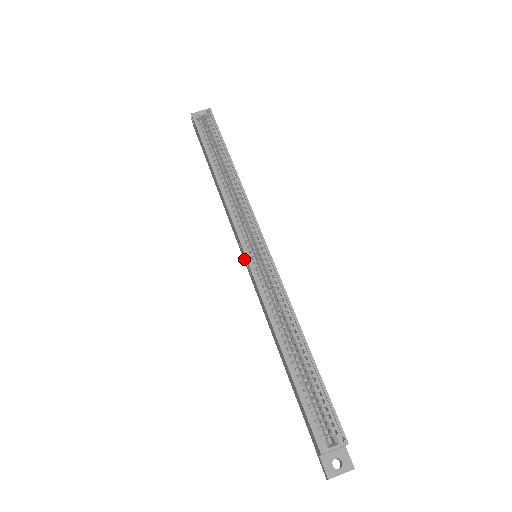
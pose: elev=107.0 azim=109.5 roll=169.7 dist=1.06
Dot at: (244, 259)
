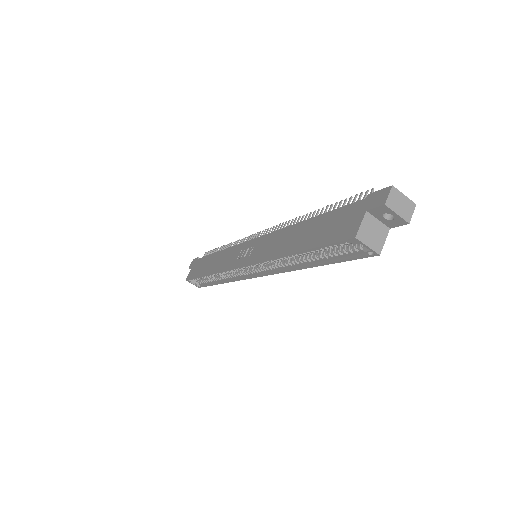
Dot at: (251, 245)
